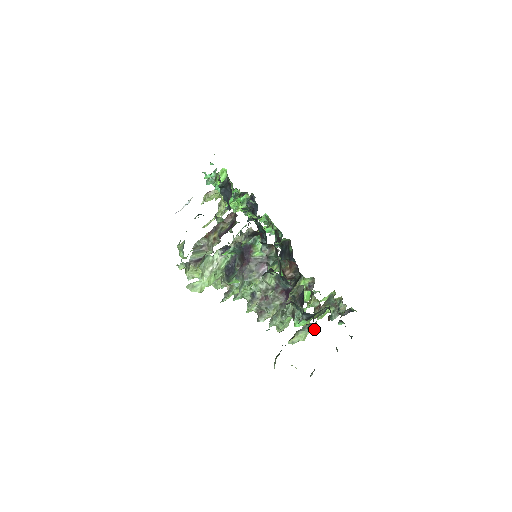
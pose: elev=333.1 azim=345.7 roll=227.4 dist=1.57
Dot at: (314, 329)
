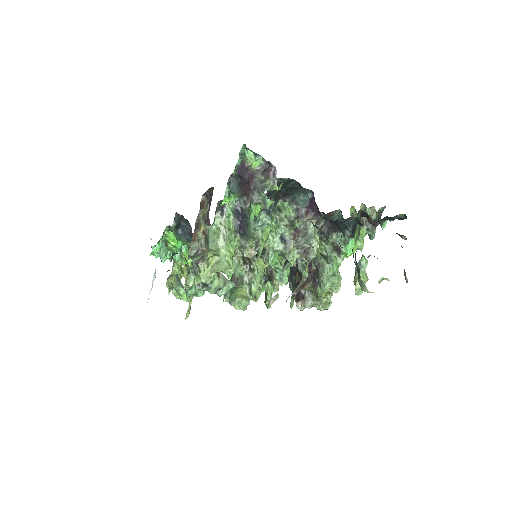
Dot at: (367, 261)
